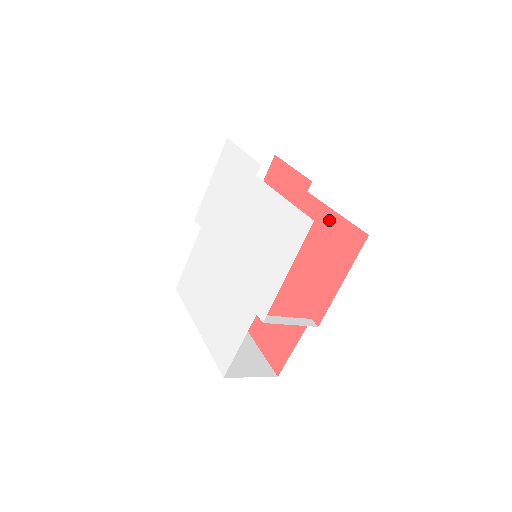
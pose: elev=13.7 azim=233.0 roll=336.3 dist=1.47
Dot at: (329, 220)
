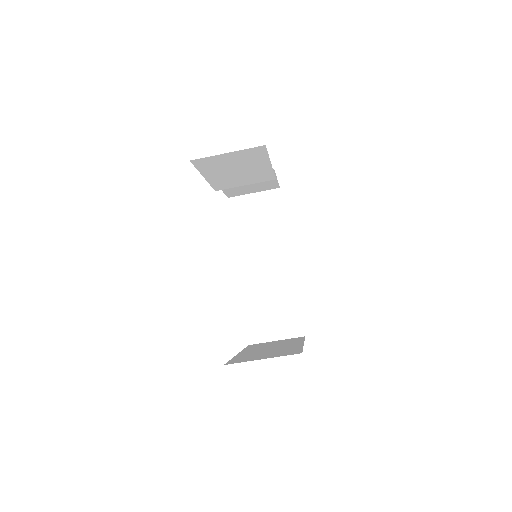
Dot at: occluded
